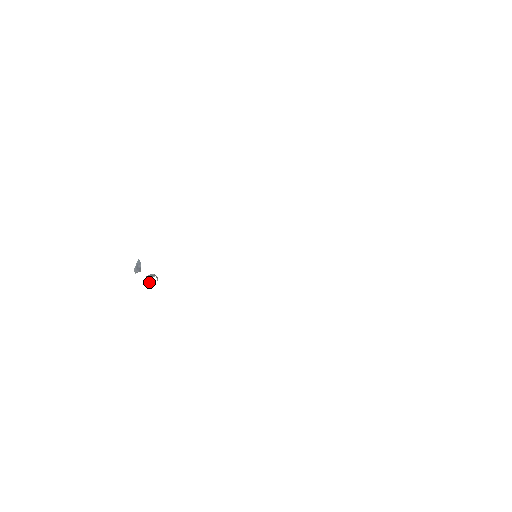
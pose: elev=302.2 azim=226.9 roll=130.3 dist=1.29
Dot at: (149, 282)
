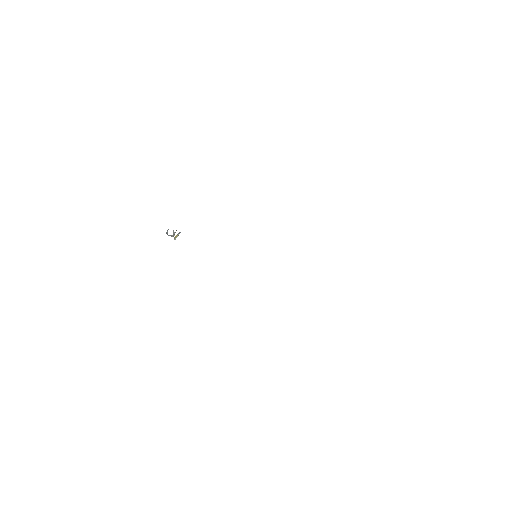
Dot at: (167, 233)
